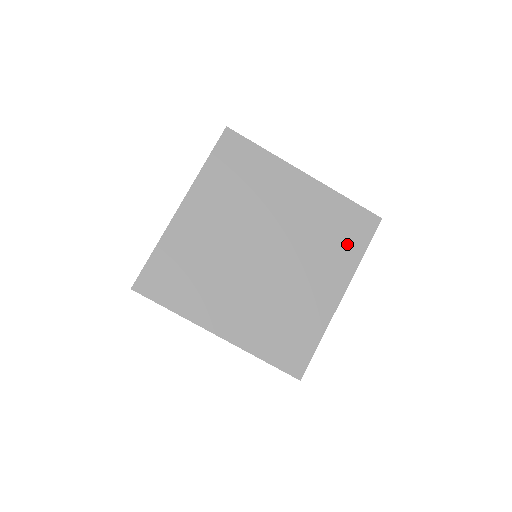
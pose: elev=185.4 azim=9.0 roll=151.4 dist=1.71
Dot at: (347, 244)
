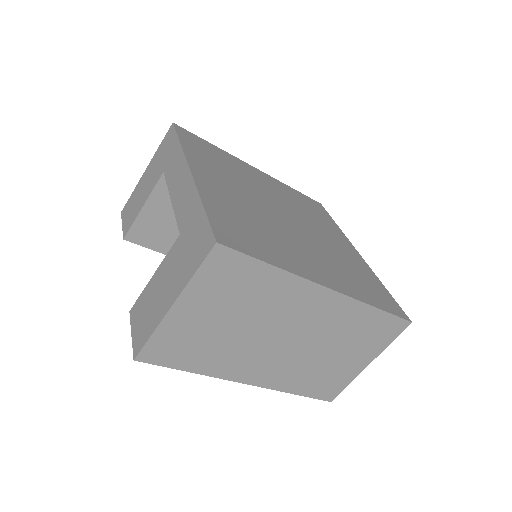
Dot at: (364, 290)
